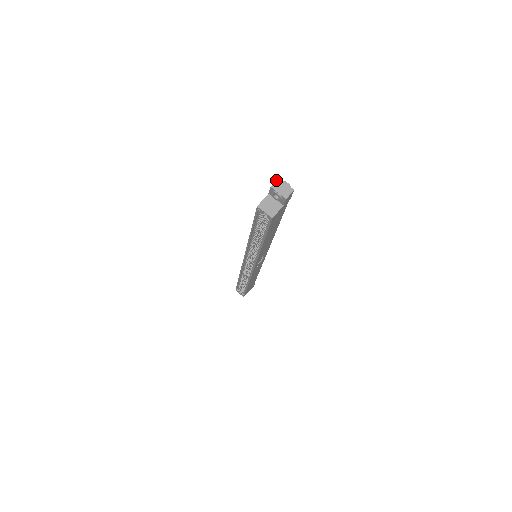
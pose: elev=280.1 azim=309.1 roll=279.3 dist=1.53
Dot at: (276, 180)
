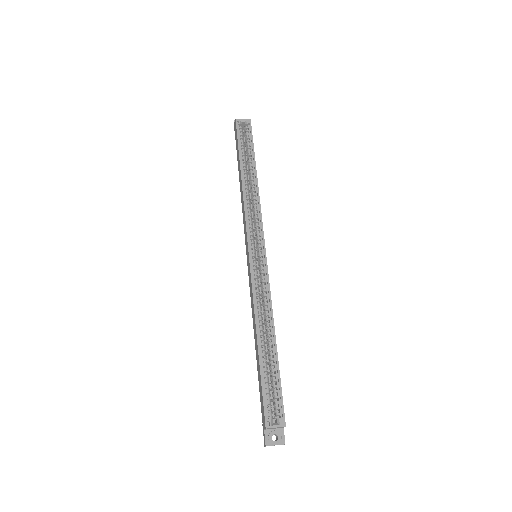
Dot at: (234, 124)
